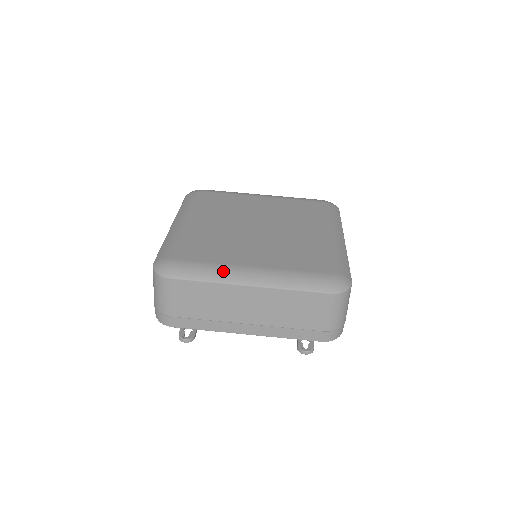
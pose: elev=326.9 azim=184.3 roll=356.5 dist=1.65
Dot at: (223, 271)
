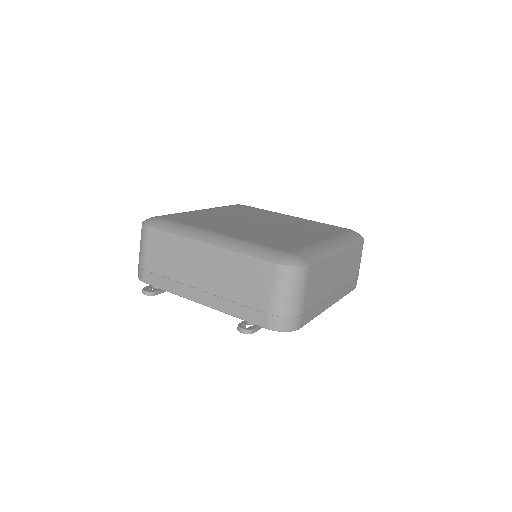
Dot at: (191, 230)
